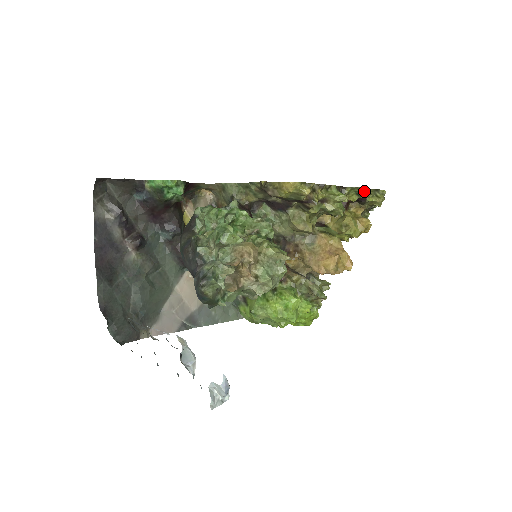
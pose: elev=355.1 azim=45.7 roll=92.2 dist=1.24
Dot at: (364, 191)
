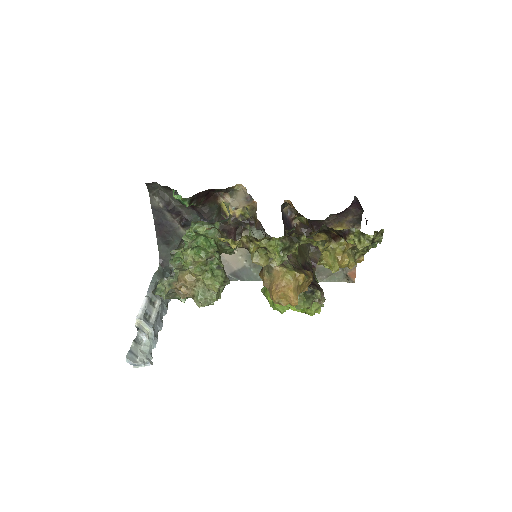
Dot at: (313, 245)
